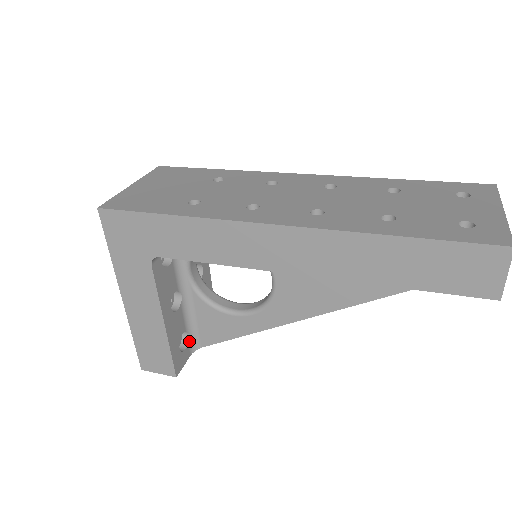
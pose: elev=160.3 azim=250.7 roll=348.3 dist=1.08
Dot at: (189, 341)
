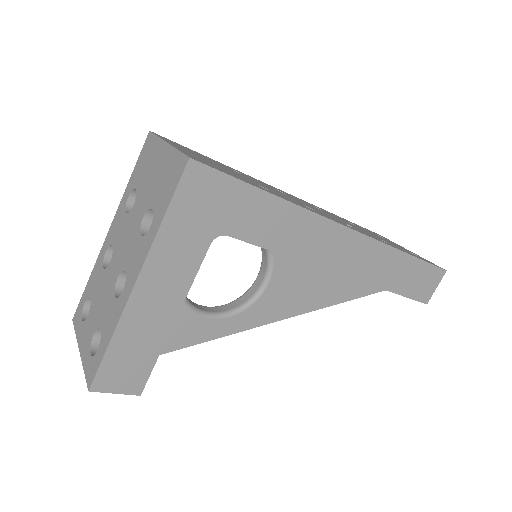
Dot at: occluded
